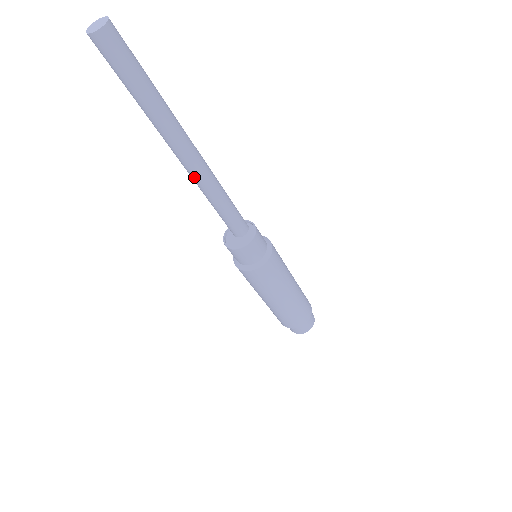
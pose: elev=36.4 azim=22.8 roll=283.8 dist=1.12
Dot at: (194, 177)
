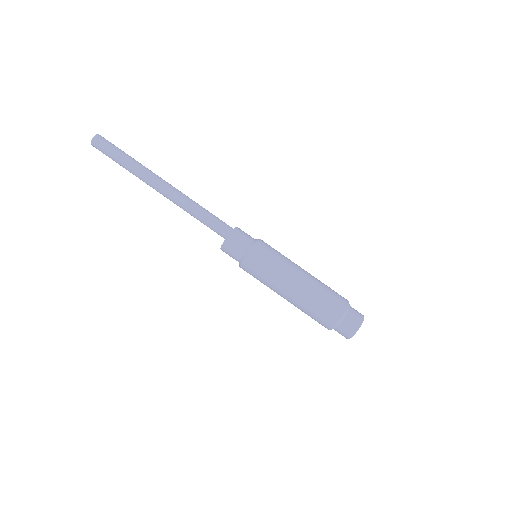
Dot at: (173, 202)
